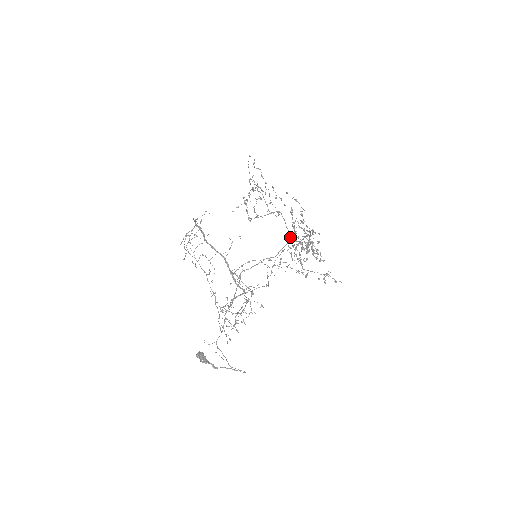
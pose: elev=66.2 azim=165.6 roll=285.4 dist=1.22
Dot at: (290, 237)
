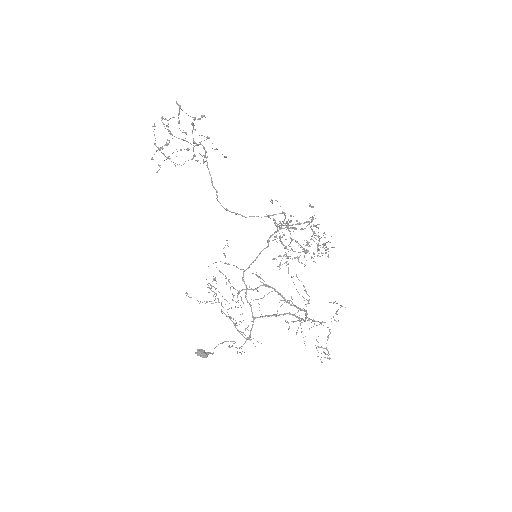
Dot at: occluded
